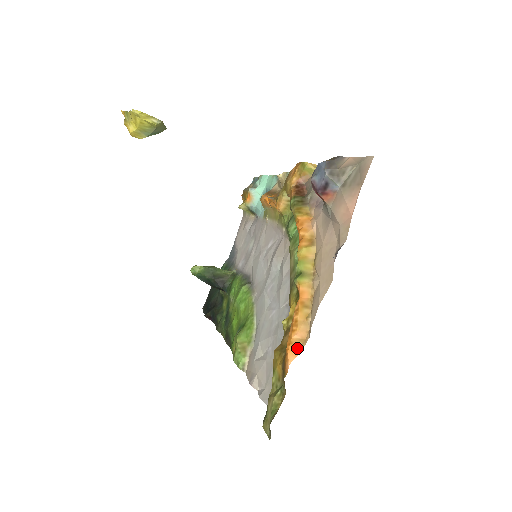
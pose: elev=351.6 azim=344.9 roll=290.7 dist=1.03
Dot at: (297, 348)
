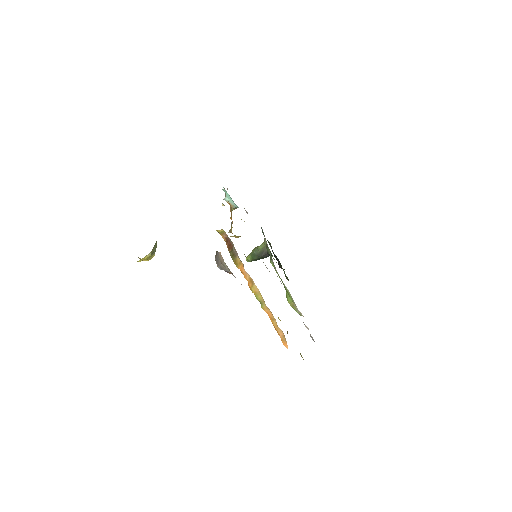
Dot at: (285, 341)
